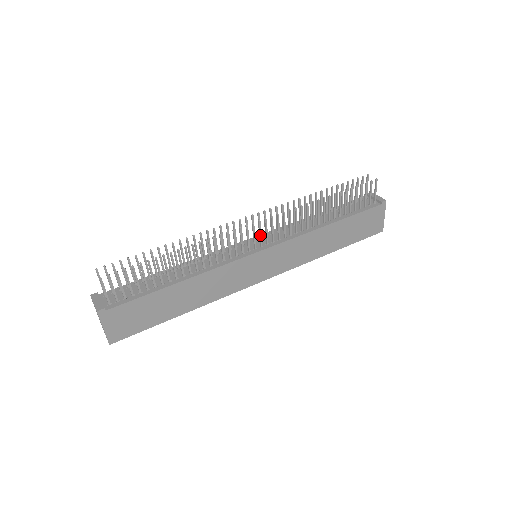
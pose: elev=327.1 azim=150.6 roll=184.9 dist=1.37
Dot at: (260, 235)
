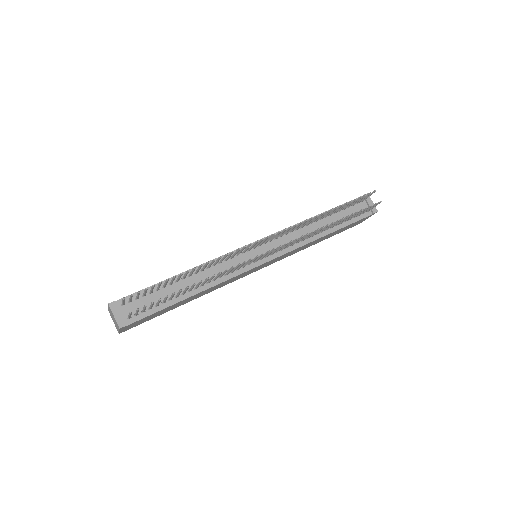
Dot at: occluded
